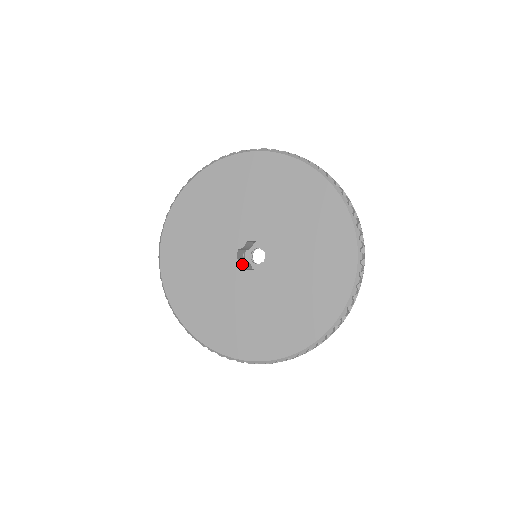
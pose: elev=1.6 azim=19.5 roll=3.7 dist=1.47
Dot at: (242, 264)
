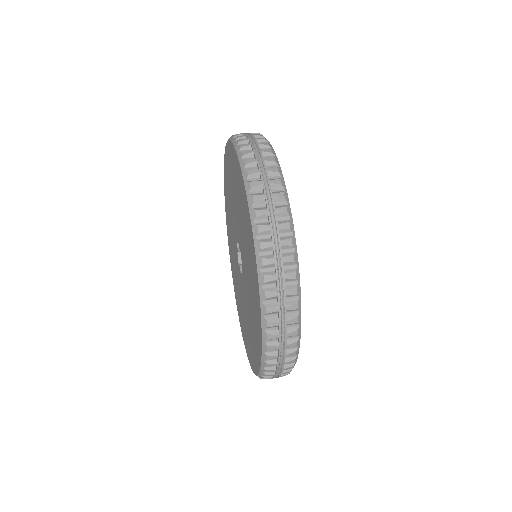
Dot at: (240, 268)
